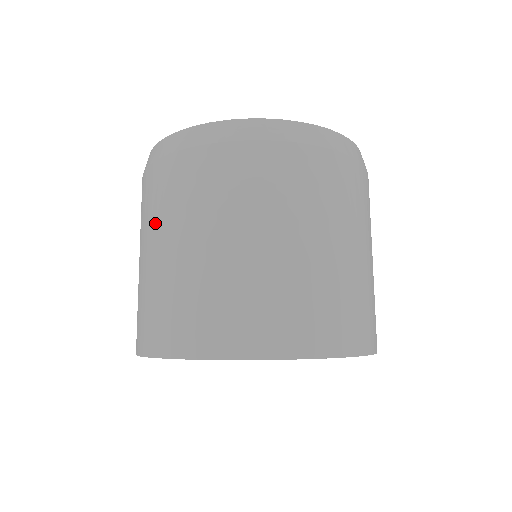
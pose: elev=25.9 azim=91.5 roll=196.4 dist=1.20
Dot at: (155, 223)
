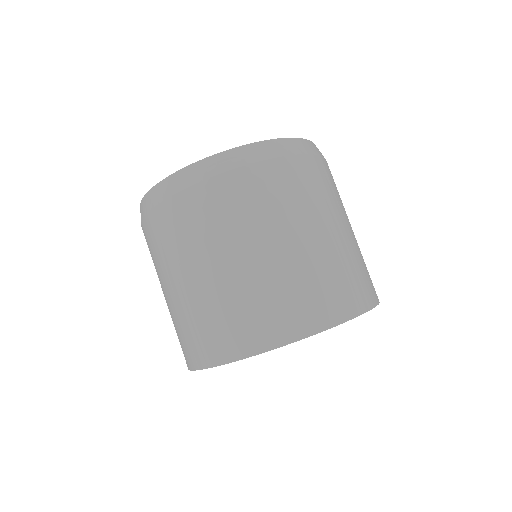
Dot at: occluded
